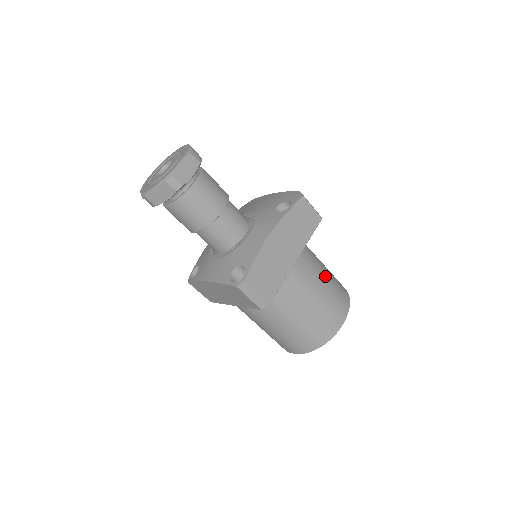
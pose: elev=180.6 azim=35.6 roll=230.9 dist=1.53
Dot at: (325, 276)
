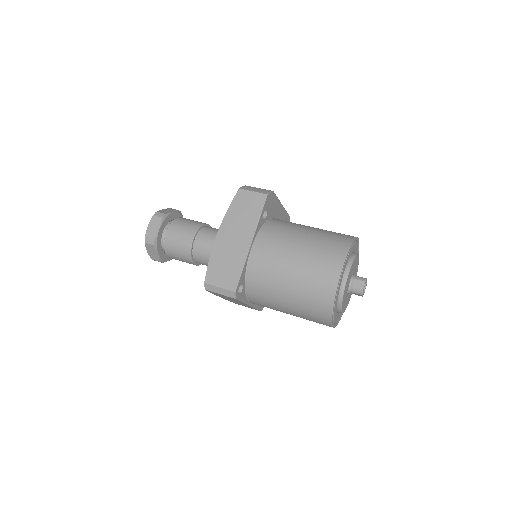
Dot at: (301, 240)
